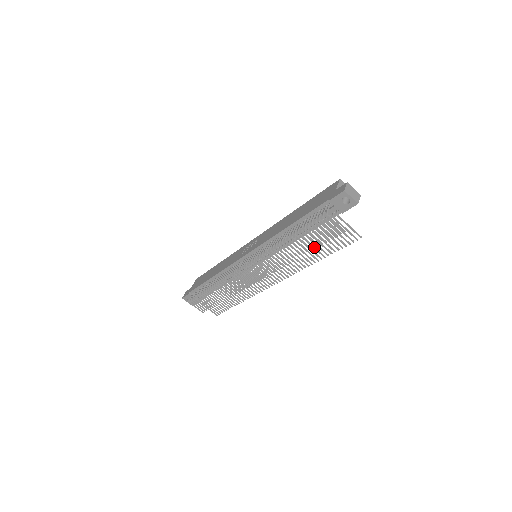
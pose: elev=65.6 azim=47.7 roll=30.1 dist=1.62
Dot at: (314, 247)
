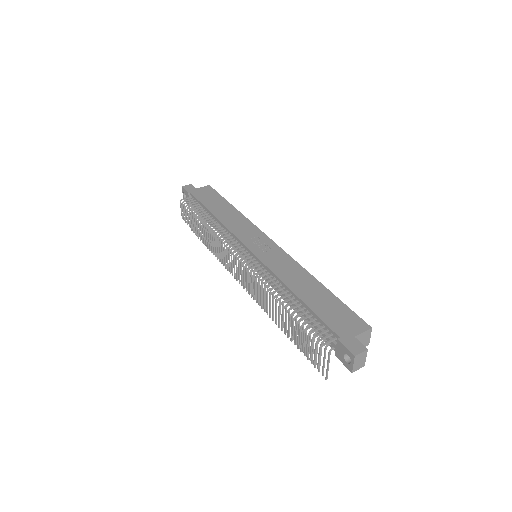
Dot at: (289, 335)
